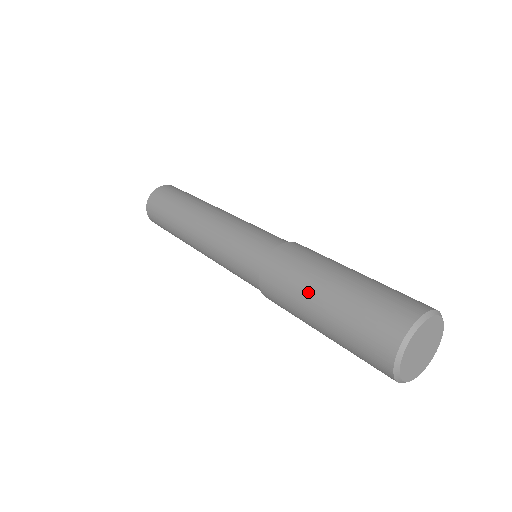
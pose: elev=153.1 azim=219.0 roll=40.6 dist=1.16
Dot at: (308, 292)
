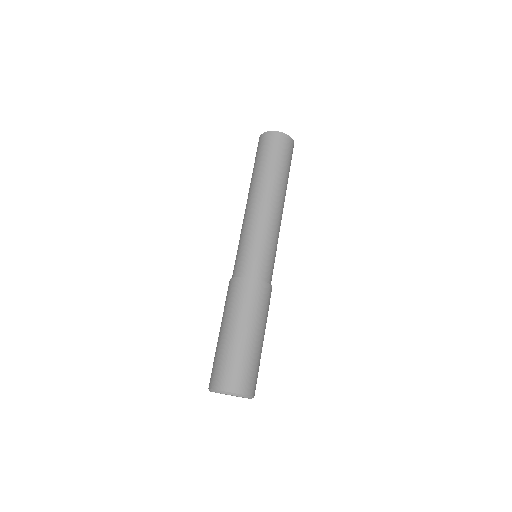
Dot at: occluded
